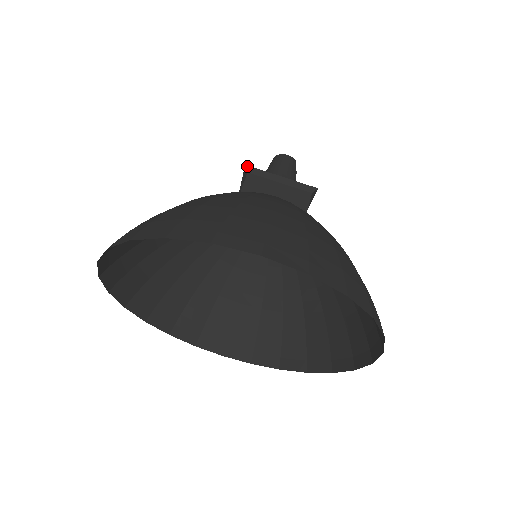
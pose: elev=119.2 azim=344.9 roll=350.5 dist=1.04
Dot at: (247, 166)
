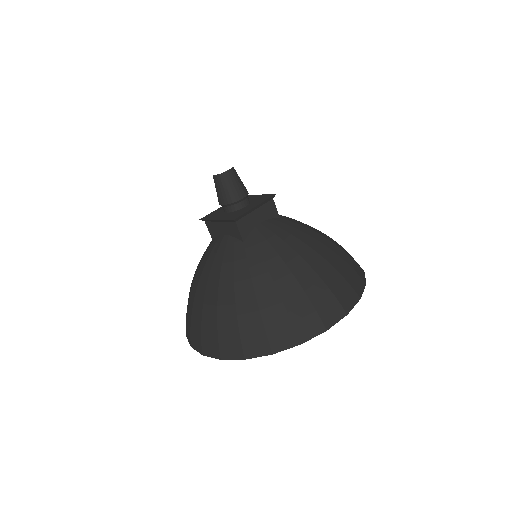
Dot at: (235, 220)
